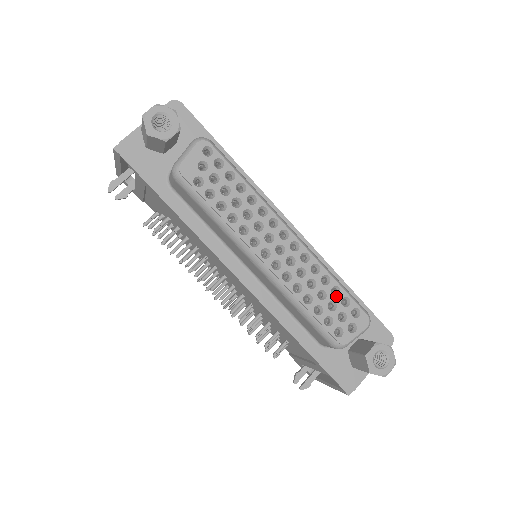
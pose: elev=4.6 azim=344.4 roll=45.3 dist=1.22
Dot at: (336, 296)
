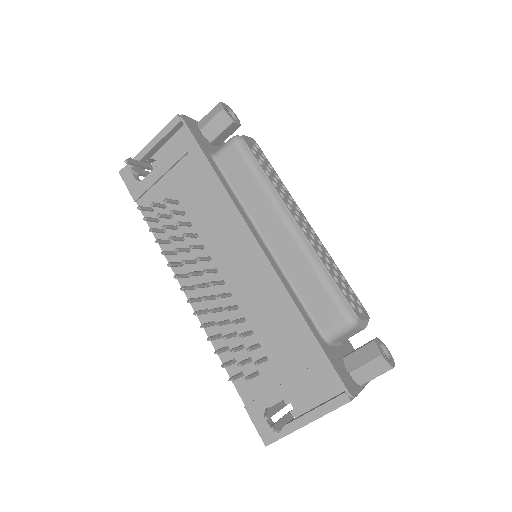
Dot at: (344, 282)
